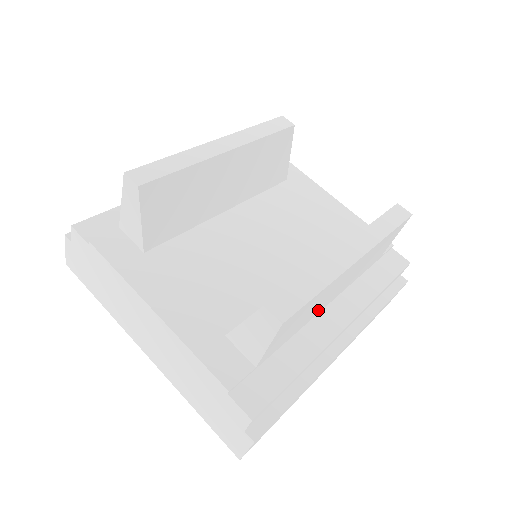
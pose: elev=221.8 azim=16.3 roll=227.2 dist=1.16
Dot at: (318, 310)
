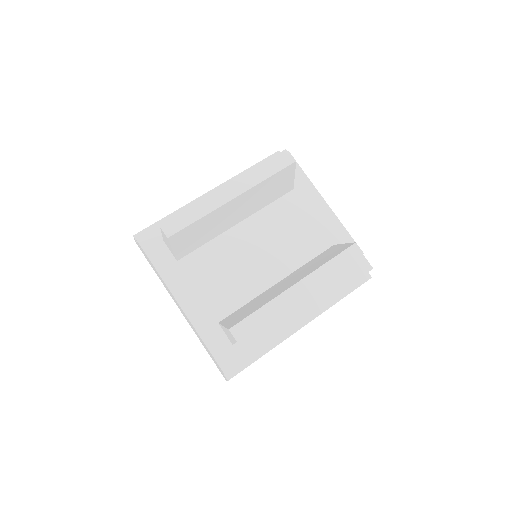
Dot at: occluded
